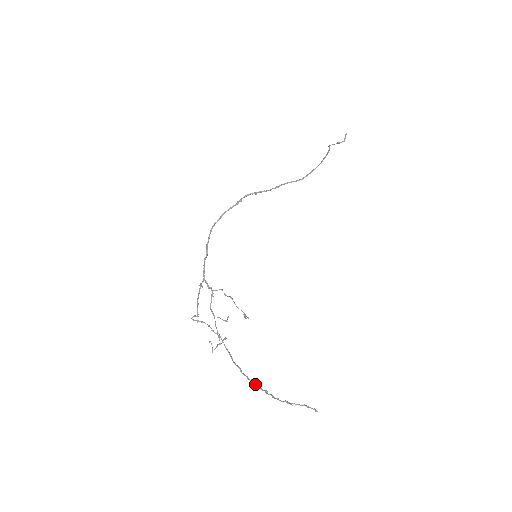
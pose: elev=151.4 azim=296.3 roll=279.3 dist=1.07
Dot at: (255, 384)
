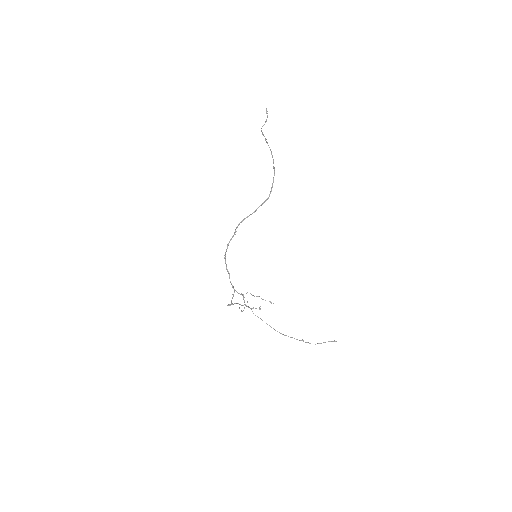
Dot at: occluded
